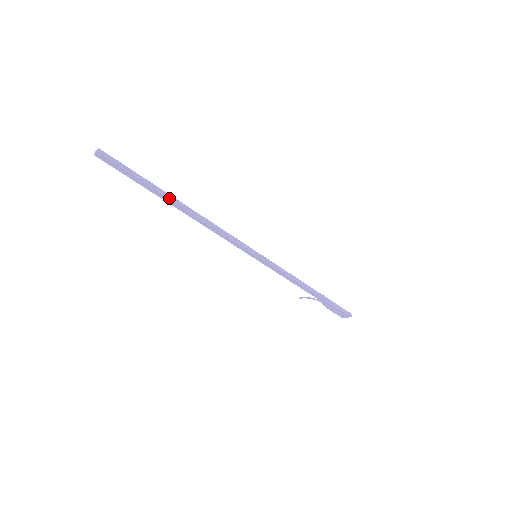
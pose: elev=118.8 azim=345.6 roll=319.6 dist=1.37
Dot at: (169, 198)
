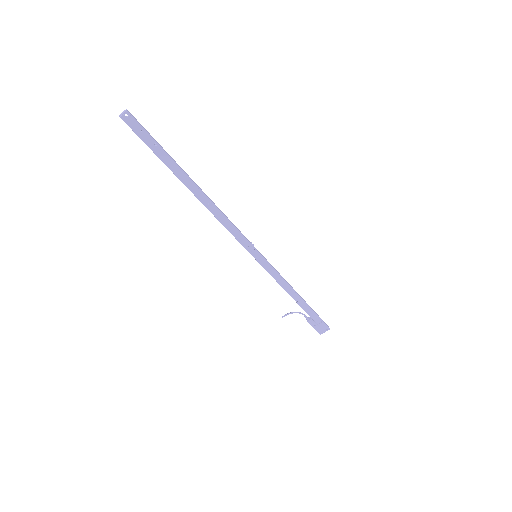
Dot at: (188, 177)
